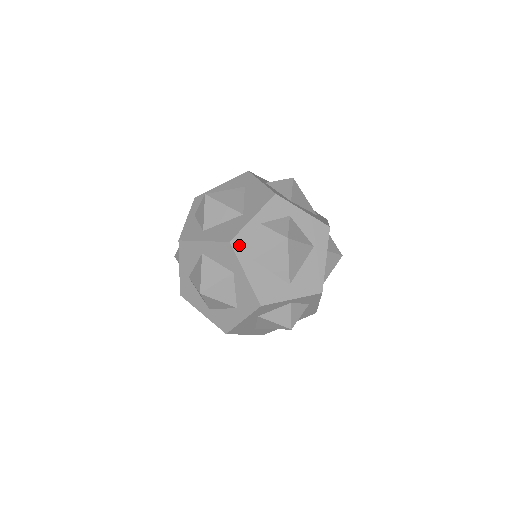
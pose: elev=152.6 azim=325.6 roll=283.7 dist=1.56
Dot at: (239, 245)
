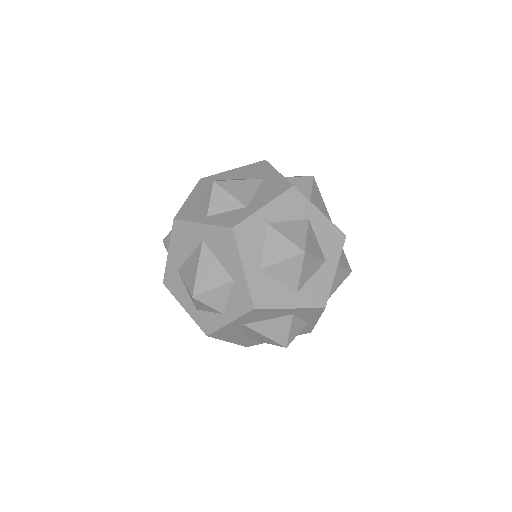
Dot at: occluded
